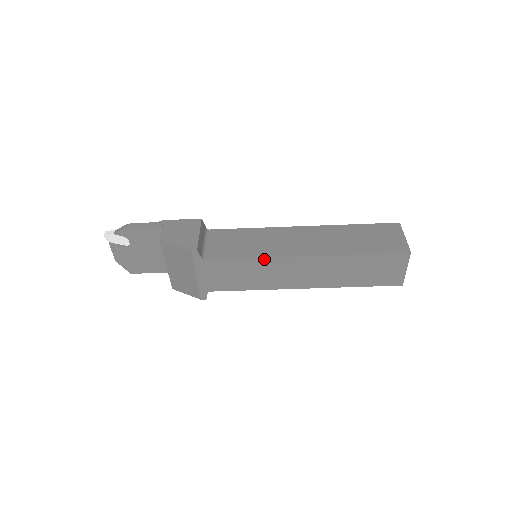
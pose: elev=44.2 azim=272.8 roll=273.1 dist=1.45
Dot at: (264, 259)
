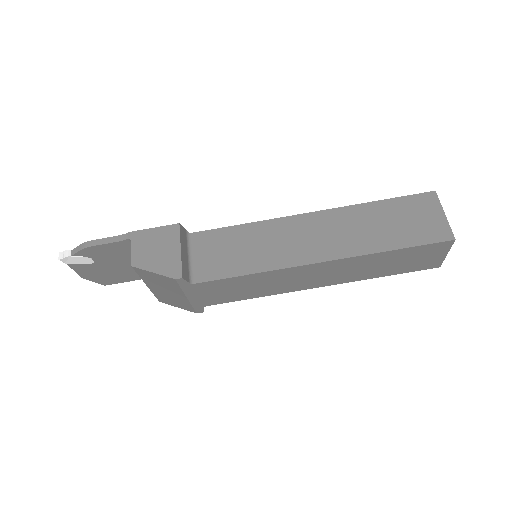
Dot at: (269, 272)
